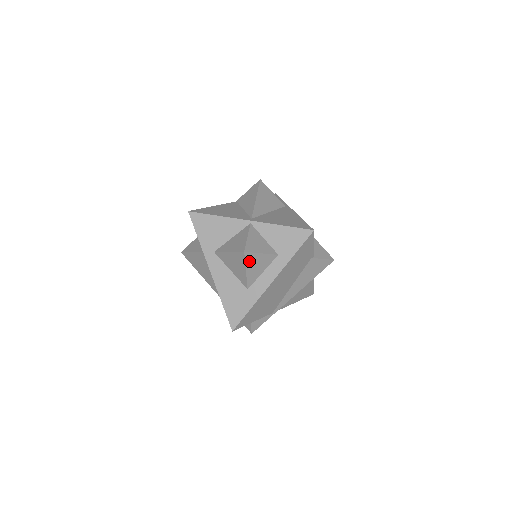
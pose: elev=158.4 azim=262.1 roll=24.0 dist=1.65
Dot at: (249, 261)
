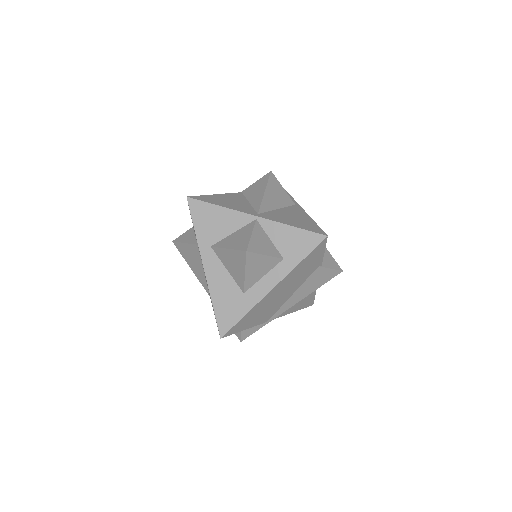
Dot at: (250, 262)
